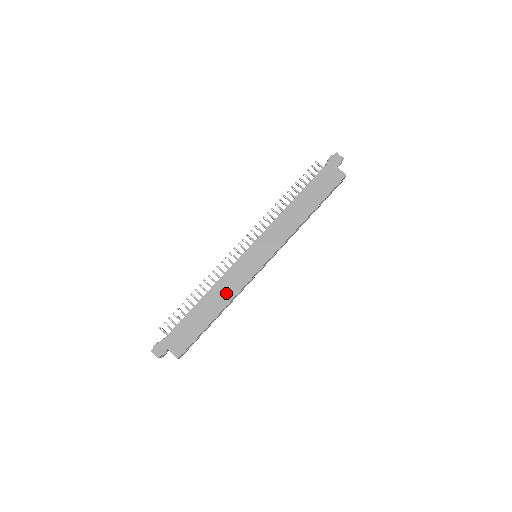
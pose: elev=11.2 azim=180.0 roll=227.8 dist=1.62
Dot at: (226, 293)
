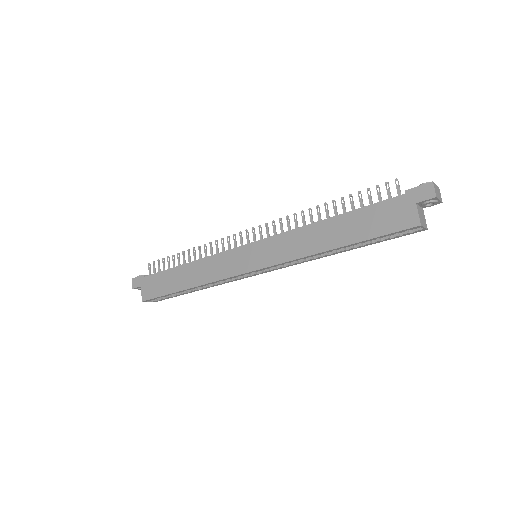
Dot at: (204, 274)
